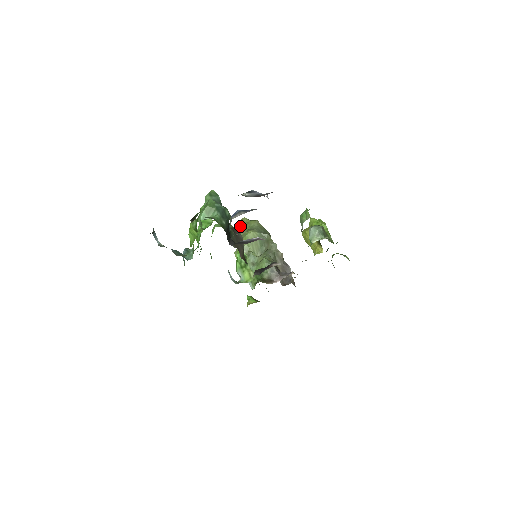
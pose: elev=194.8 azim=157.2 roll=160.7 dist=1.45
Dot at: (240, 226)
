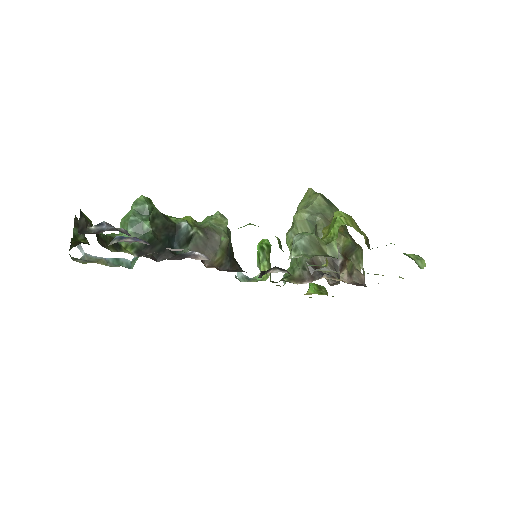
Dot at: (301, 200)
